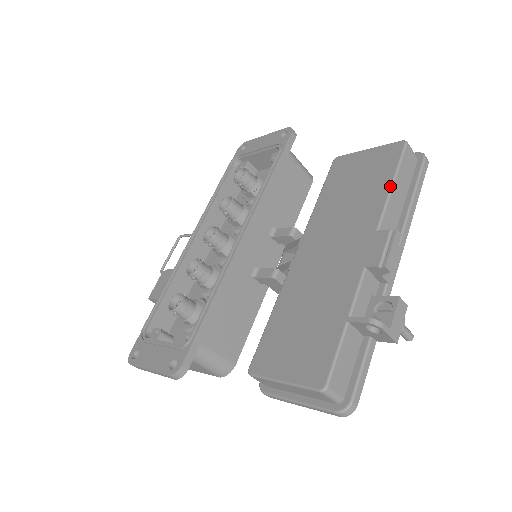
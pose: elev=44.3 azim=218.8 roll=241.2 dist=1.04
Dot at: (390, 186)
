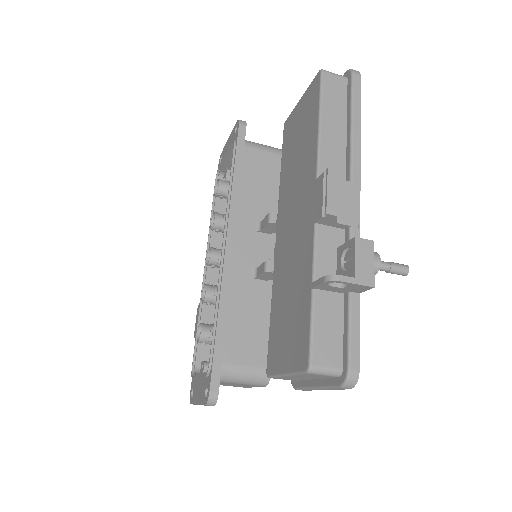
Dot at: (317, 126)
